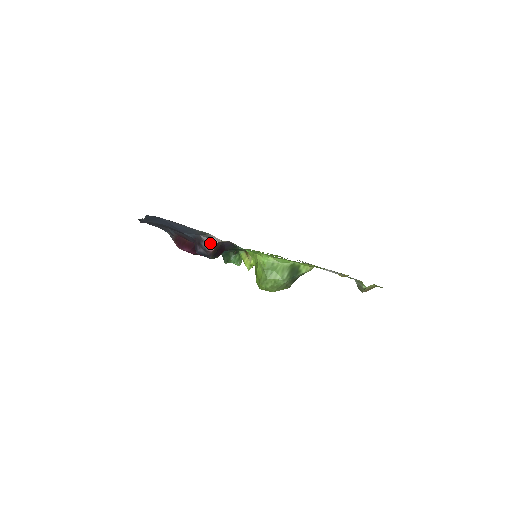
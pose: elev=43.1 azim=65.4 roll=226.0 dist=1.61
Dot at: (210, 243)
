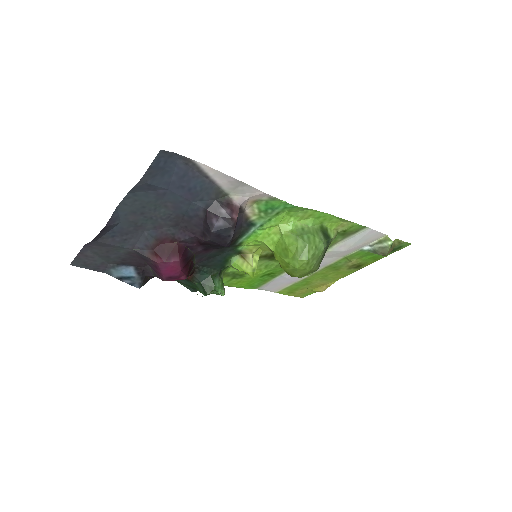
Dot at: (231, 207)
